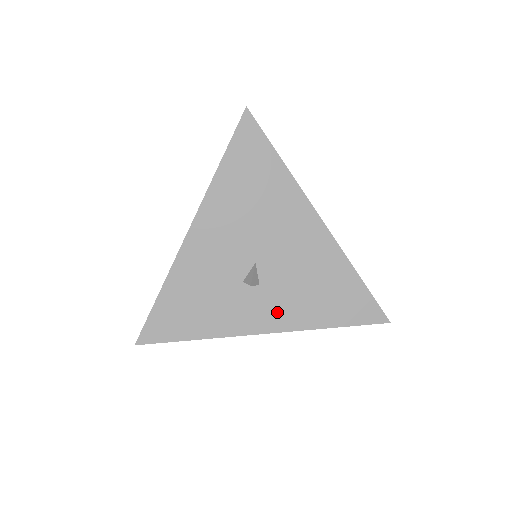
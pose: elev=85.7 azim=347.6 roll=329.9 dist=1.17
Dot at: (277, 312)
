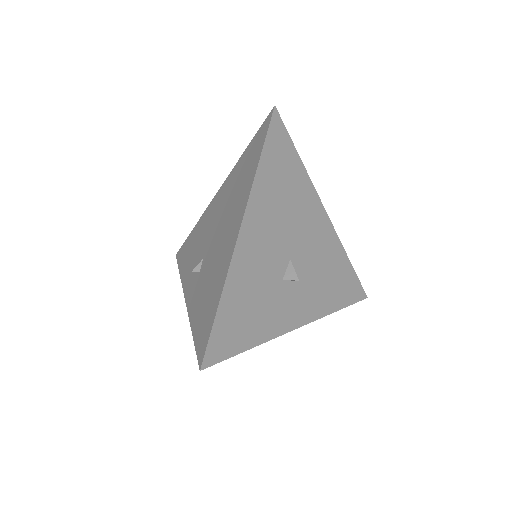
Dot at: (307, 304)
